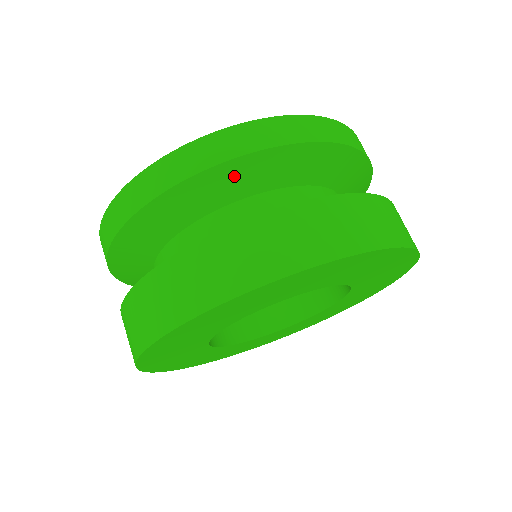
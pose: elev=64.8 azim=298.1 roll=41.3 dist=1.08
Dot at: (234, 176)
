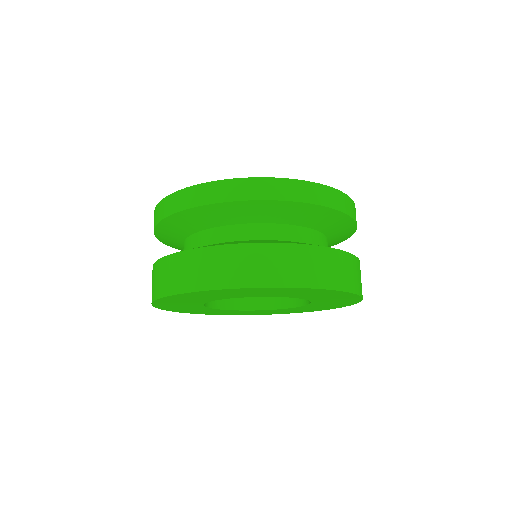
Dot at: (184, 220)
